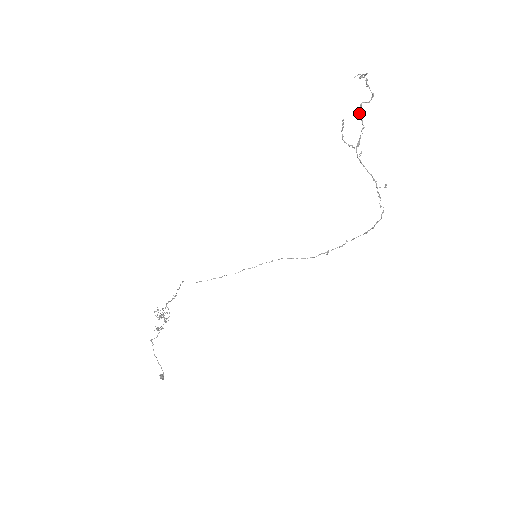
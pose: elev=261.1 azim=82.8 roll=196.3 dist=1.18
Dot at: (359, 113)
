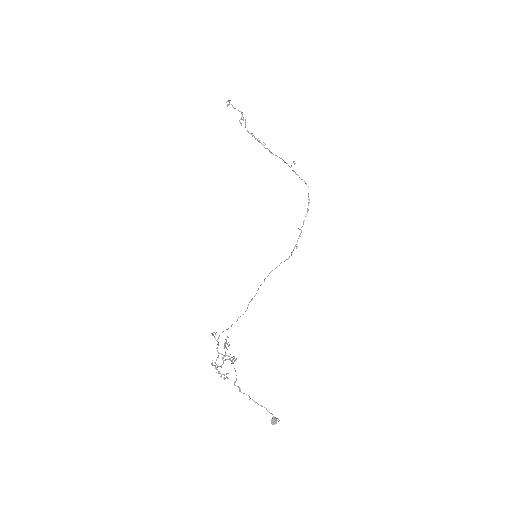
Dot at: occluded
